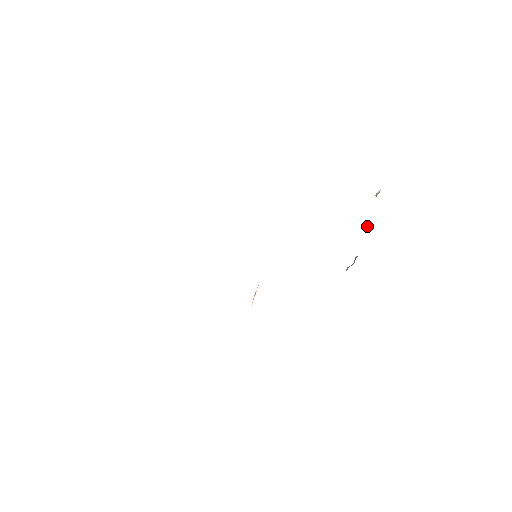
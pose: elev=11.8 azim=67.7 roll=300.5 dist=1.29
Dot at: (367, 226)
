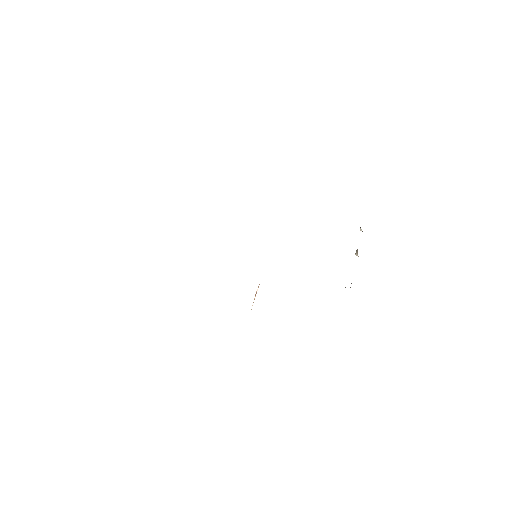
Dot at: (357, 251)
